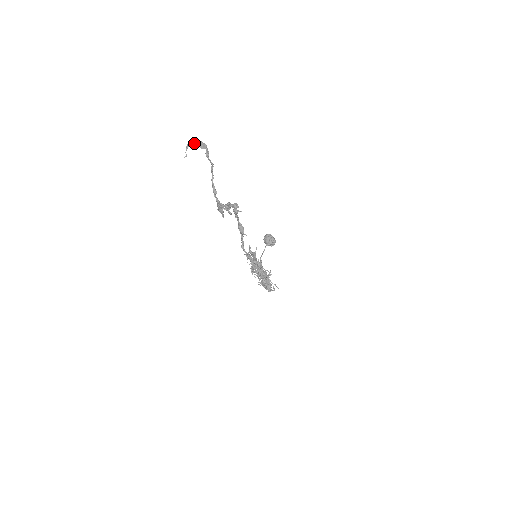
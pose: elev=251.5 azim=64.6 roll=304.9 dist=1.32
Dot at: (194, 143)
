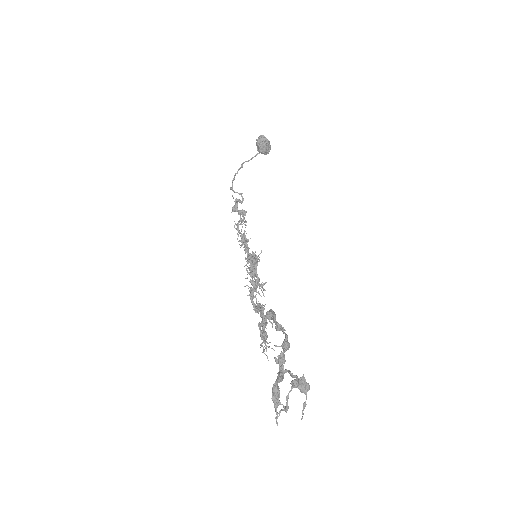
Dot at: (295, 386)
